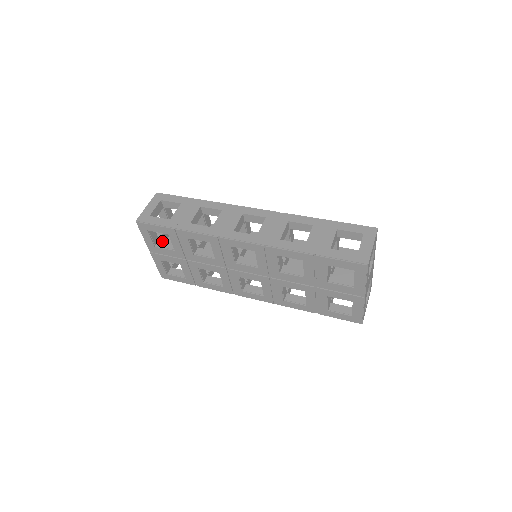
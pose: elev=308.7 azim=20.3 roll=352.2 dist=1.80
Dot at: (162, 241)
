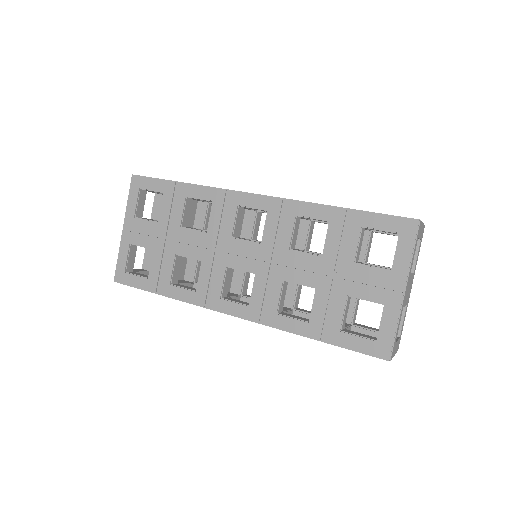
Dot at: occluded
